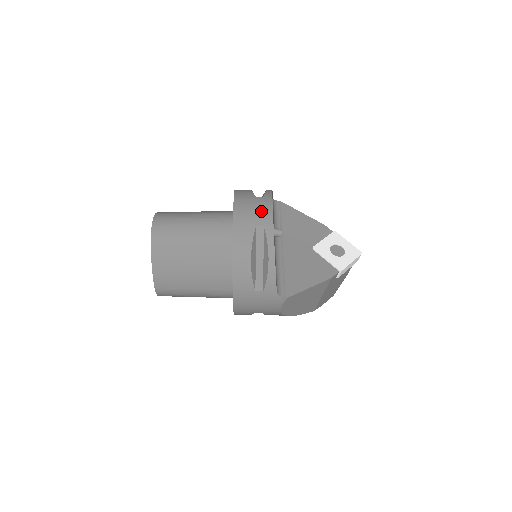
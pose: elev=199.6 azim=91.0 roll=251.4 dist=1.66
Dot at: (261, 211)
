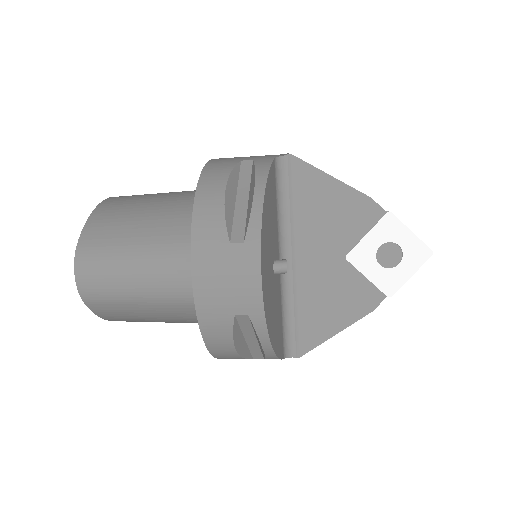
Dot at: (241, 286)
